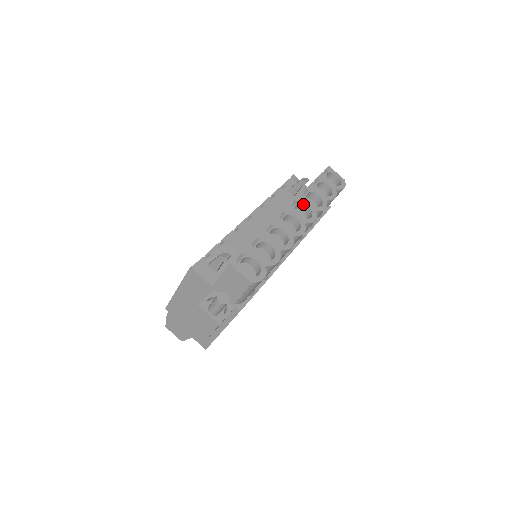
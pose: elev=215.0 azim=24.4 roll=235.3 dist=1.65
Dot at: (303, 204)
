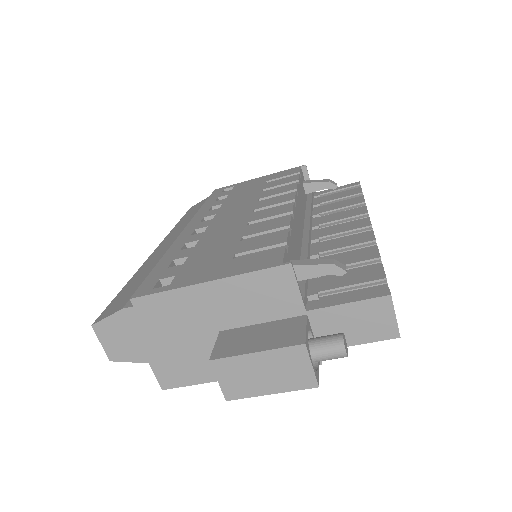
Dot at: occluded
